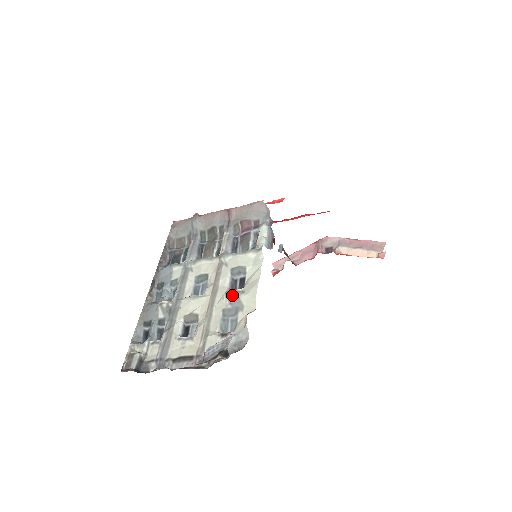
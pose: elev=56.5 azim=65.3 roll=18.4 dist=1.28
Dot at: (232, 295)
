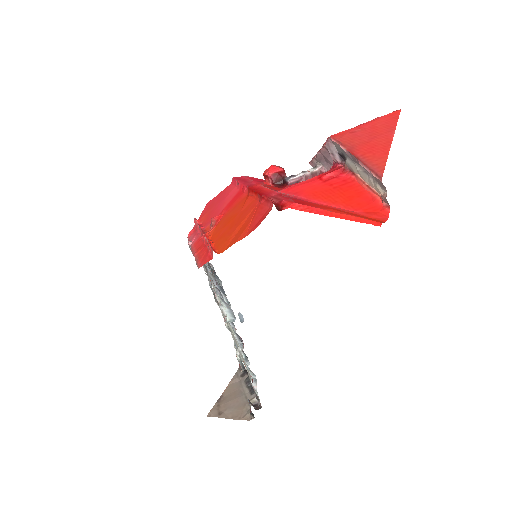
Dot at: occluded
